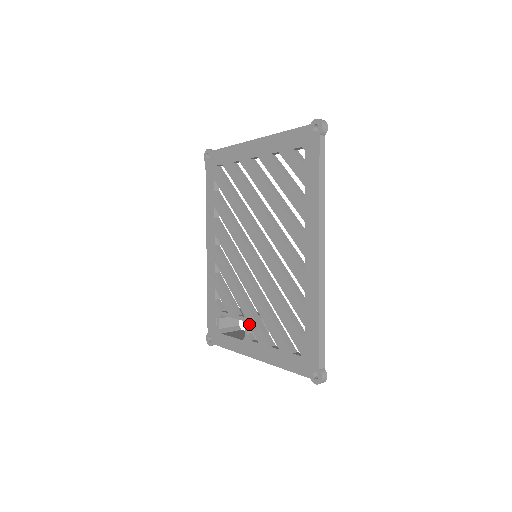
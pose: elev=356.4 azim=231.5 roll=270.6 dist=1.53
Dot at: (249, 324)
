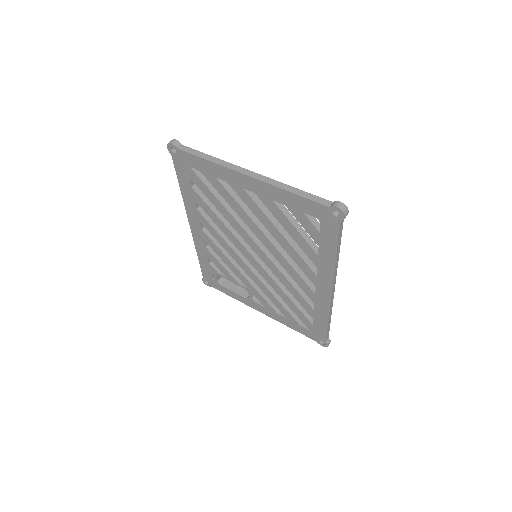
Dot at: (253, 294)
